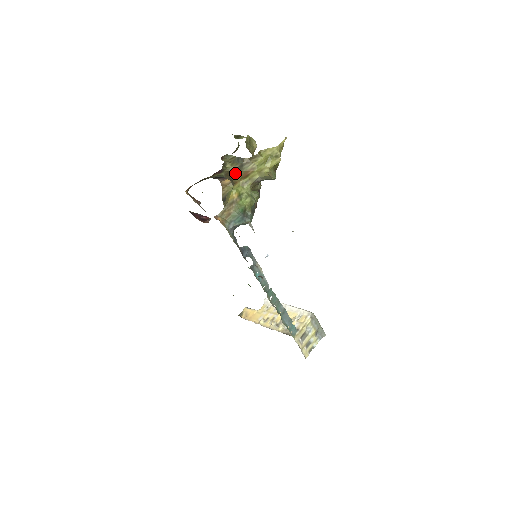
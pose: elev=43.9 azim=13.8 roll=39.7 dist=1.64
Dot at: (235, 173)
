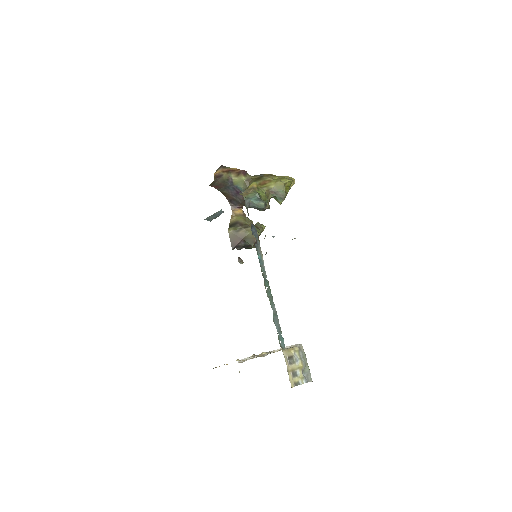
Dot at: (255, 180)
